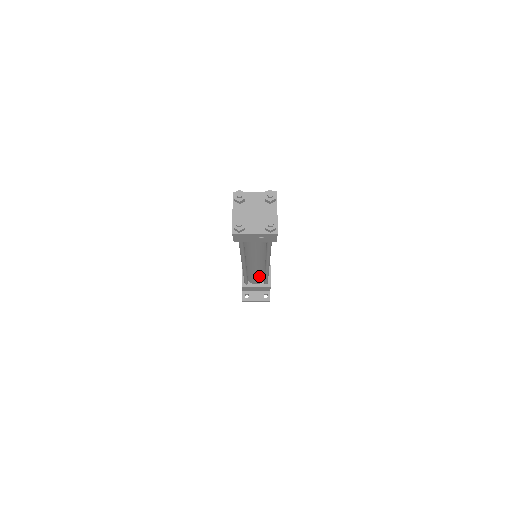
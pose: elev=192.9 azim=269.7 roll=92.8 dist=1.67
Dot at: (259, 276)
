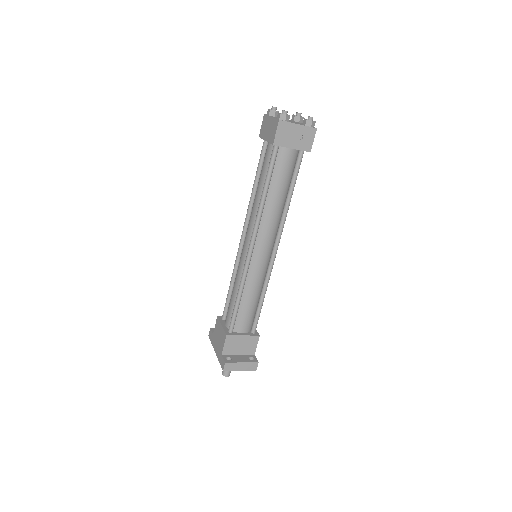
Dot at: (254, 298)
